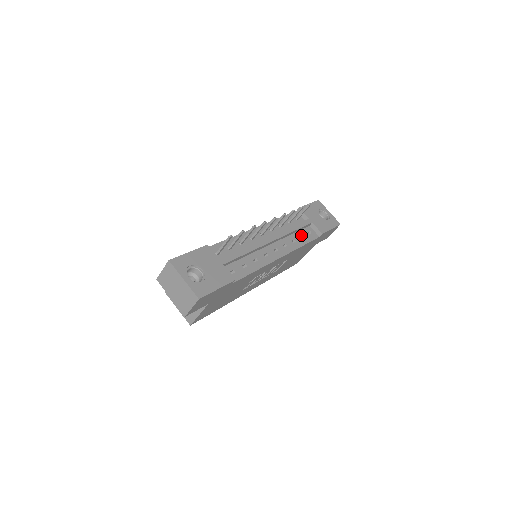
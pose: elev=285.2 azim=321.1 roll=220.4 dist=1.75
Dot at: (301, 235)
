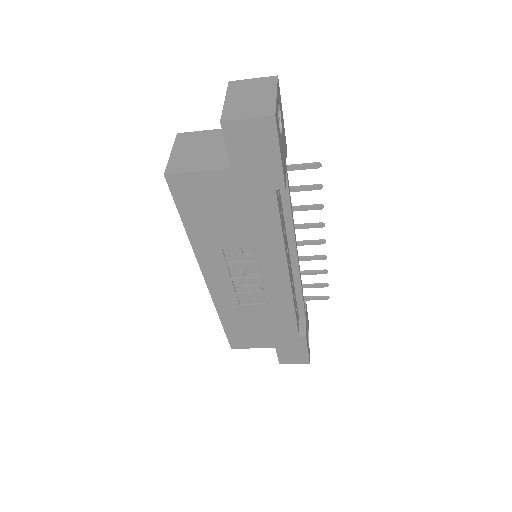
Dot at: occluded
